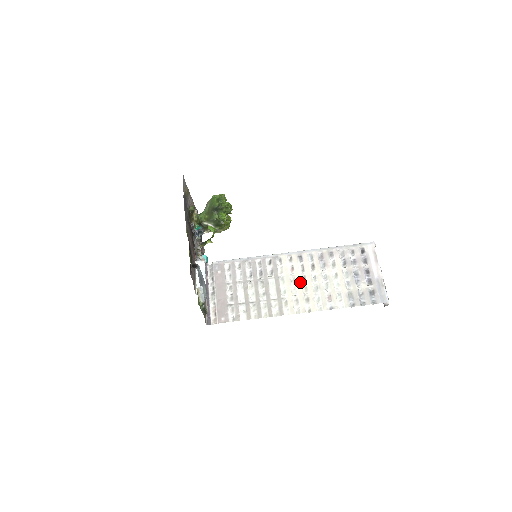
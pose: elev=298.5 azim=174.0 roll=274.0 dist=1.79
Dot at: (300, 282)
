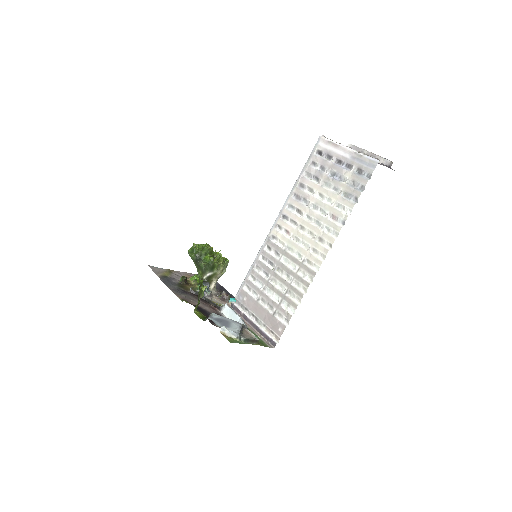
Dot at: (302, 234)
